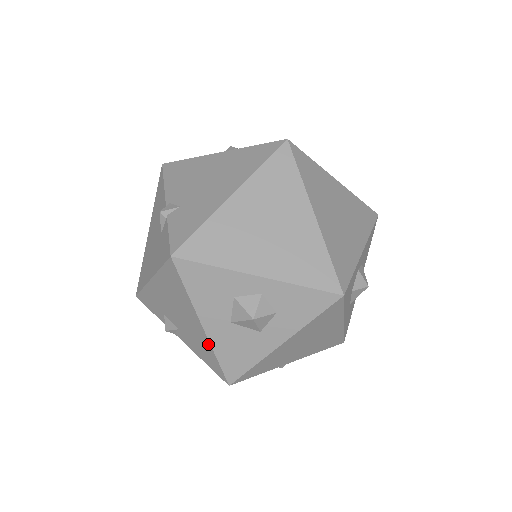
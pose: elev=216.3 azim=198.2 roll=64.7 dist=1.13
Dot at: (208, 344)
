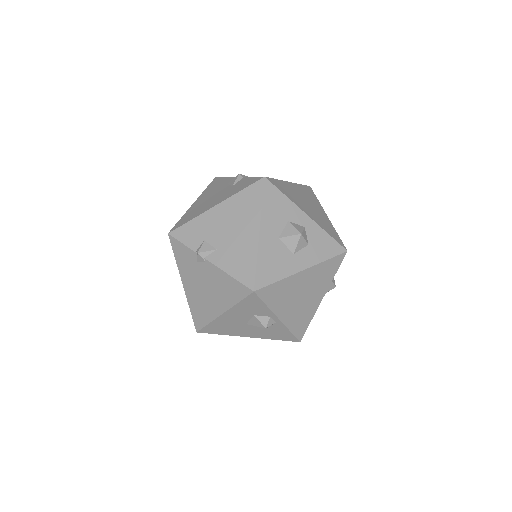
Dot at: (254, 250)
